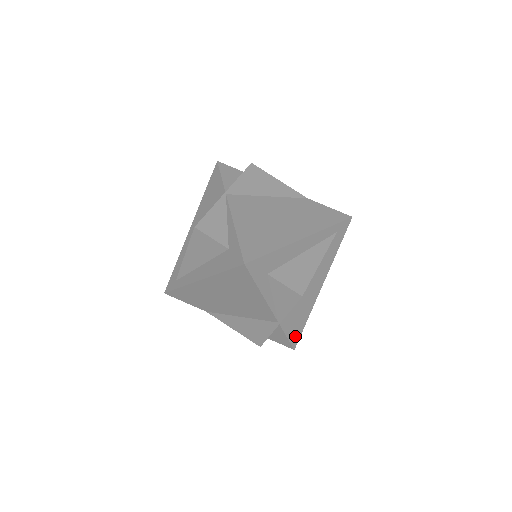
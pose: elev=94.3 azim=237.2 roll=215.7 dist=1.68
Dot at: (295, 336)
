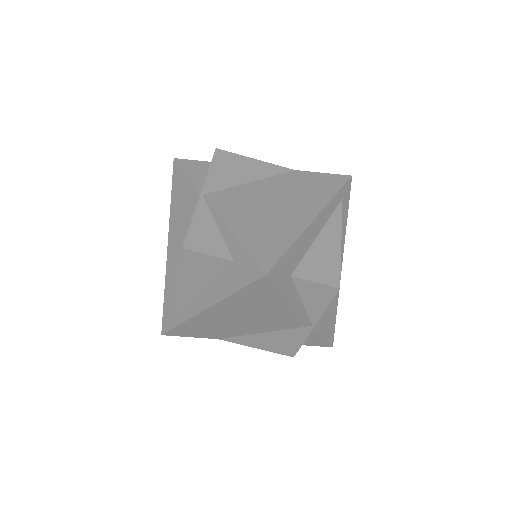
Dot at: (330, 332)
